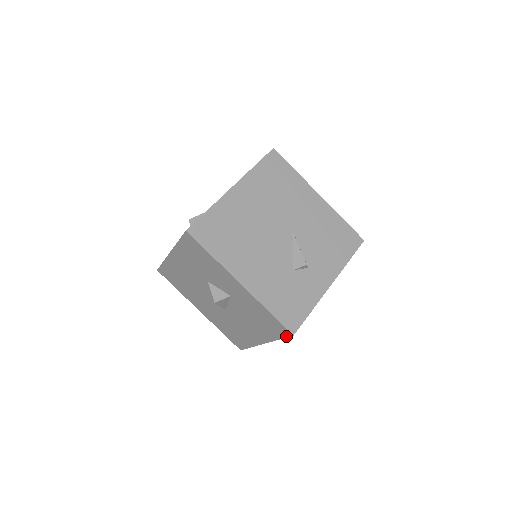
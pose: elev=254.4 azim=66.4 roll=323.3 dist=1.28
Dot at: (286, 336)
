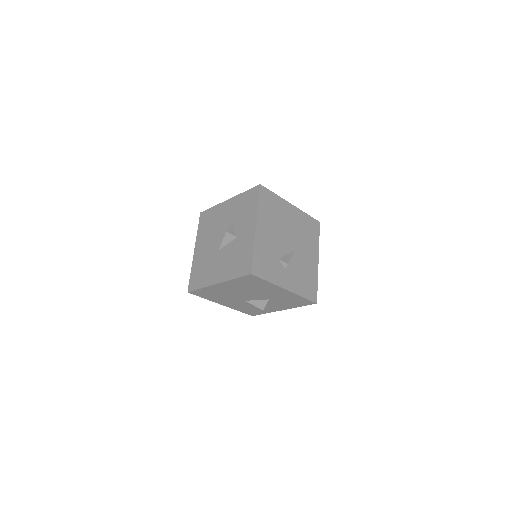
Dot at: (244, 275)
